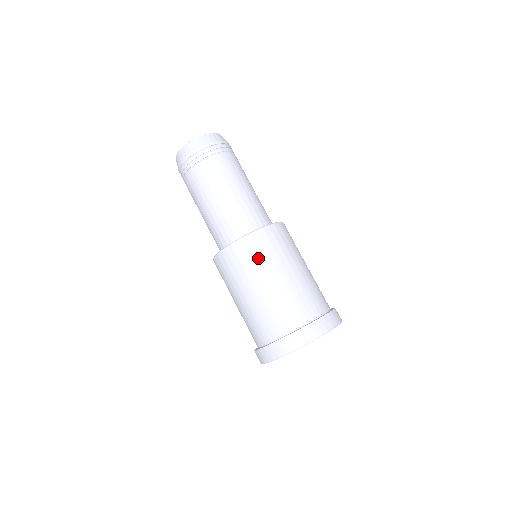
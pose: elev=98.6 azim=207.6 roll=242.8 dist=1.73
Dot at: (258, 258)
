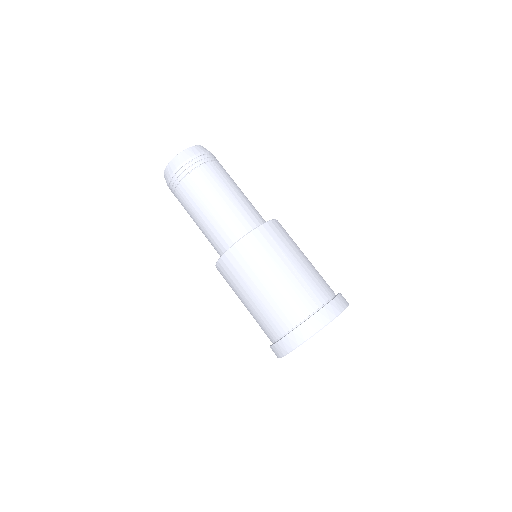
Dot at: (257, 258)
